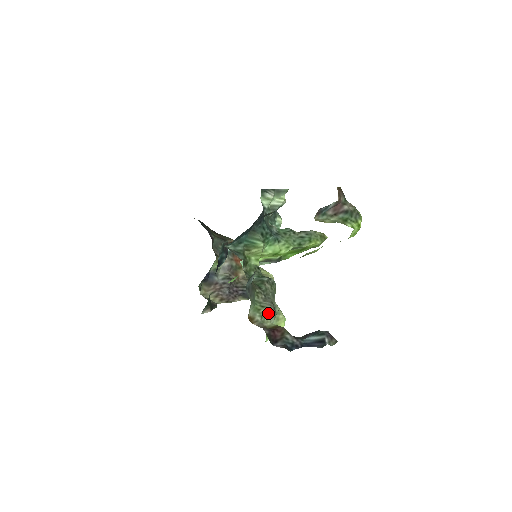
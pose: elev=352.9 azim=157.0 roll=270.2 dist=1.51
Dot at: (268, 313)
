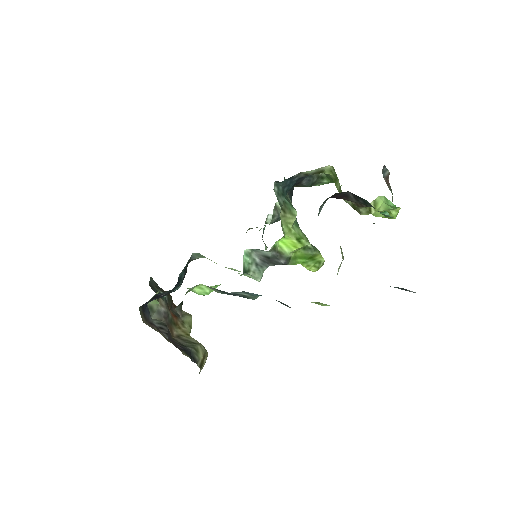
Dot at: (341, 250)
